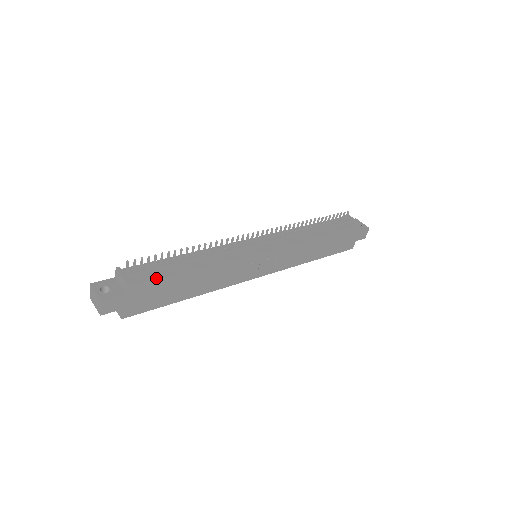
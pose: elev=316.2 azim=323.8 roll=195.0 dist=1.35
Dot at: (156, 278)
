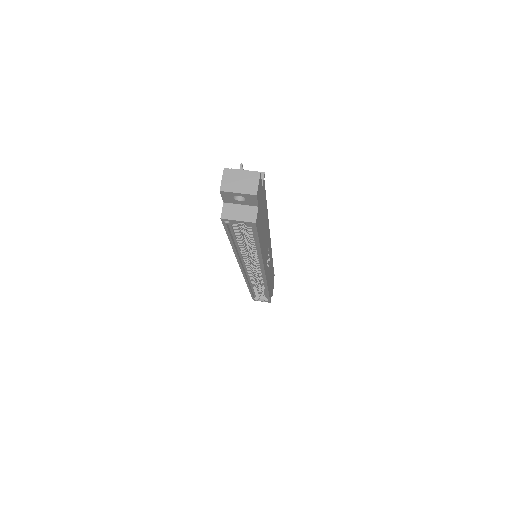
Dot at: occluded
